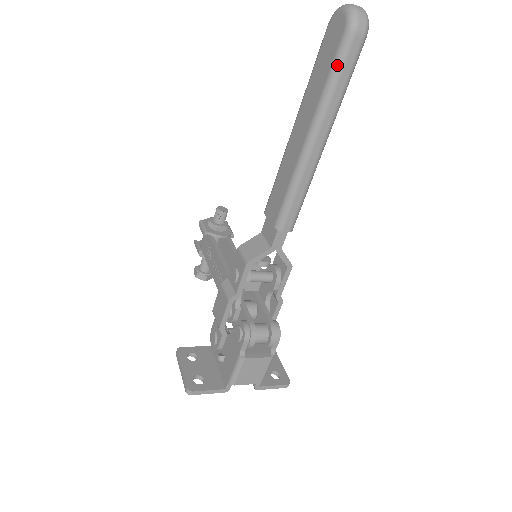
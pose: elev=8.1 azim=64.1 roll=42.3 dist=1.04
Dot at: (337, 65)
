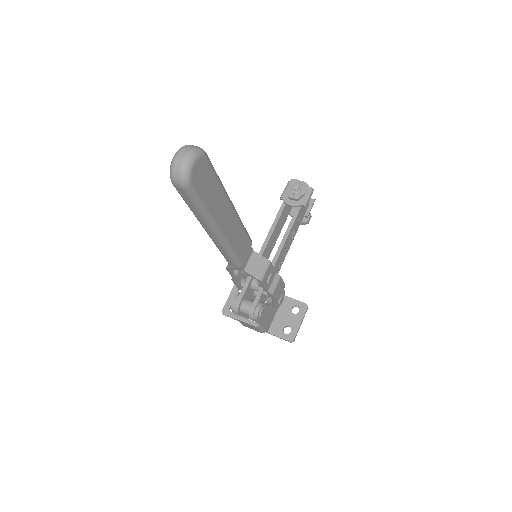
Dot at: occluded
